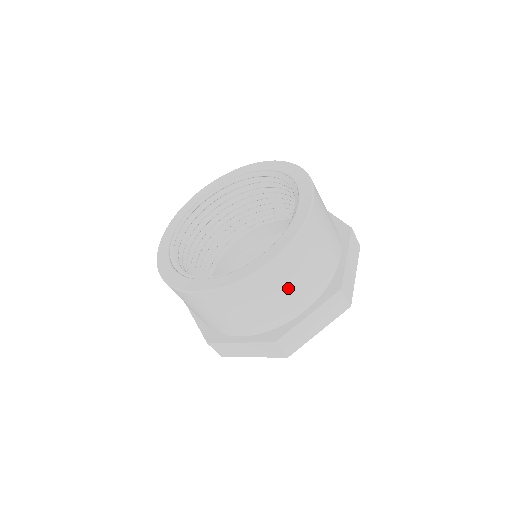
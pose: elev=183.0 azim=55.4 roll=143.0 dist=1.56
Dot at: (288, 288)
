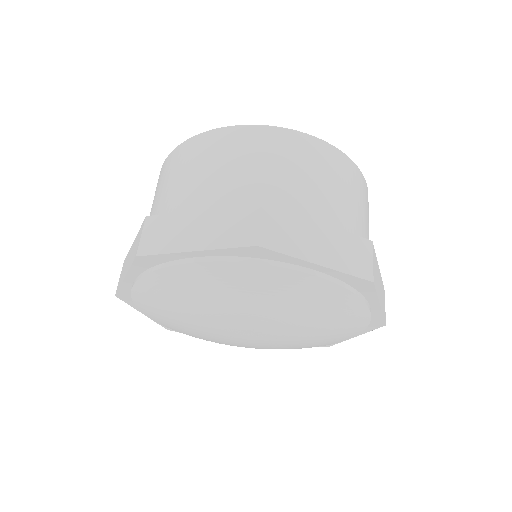
Dot at: (368, 225)
